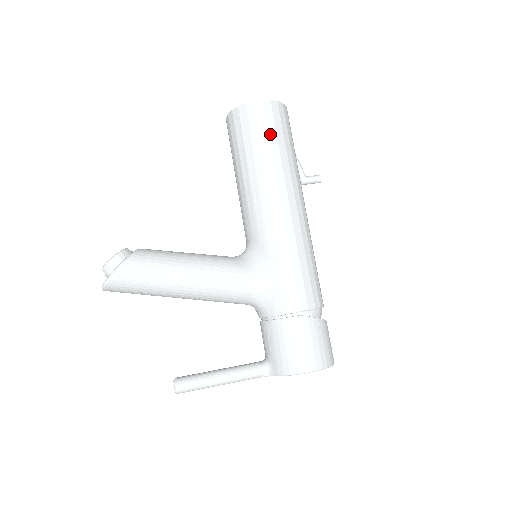
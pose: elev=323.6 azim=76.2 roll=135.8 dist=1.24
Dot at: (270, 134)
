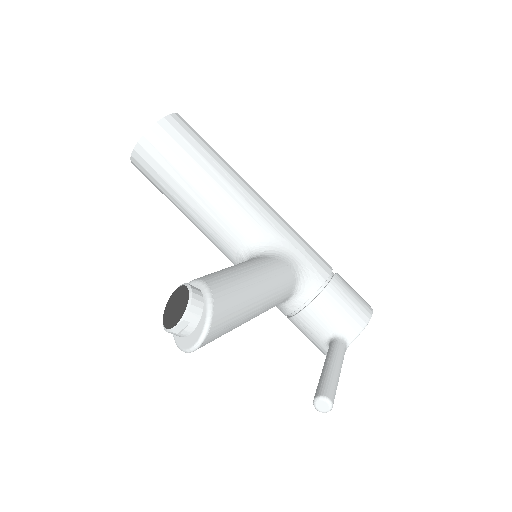
Dot at: (202, 140)
